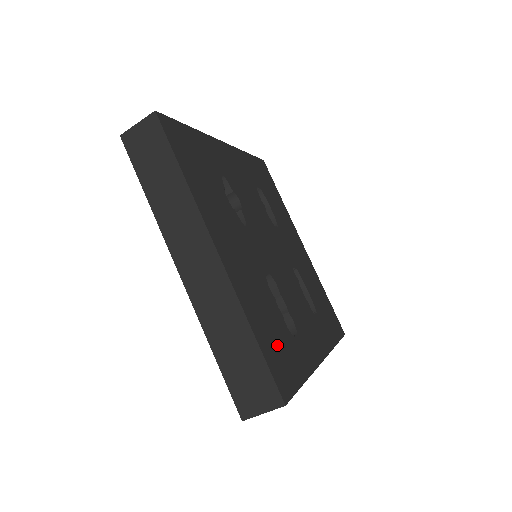
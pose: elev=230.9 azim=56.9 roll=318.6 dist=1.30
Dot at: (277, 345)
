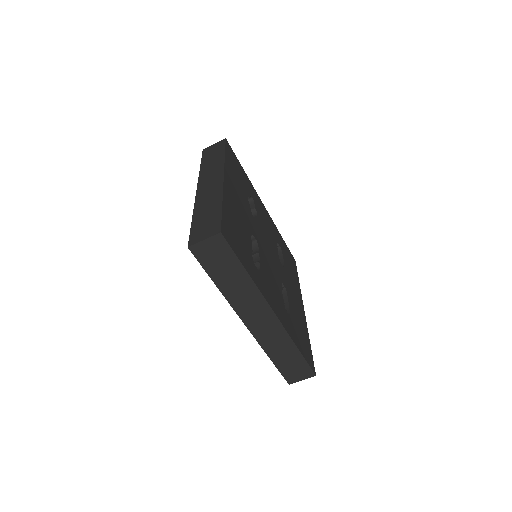
Dot at: (236, 234)
